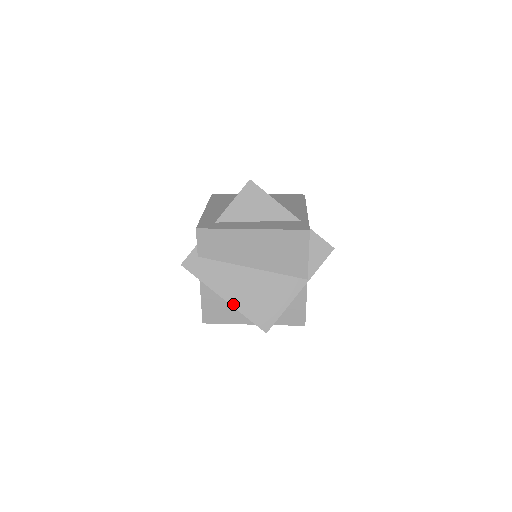
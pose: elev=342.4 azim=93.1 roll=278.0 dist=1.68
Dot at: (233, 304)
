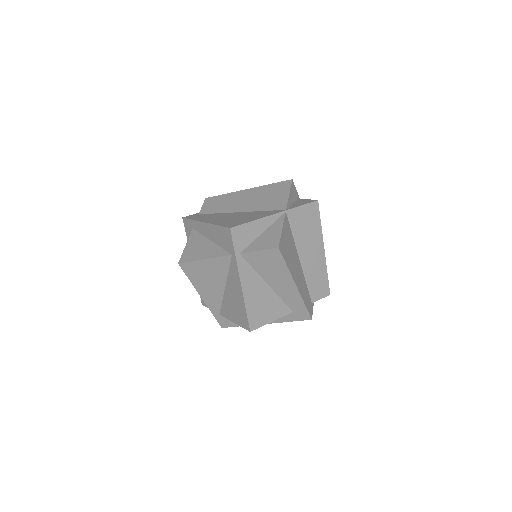
Dot at: (210, 223)
